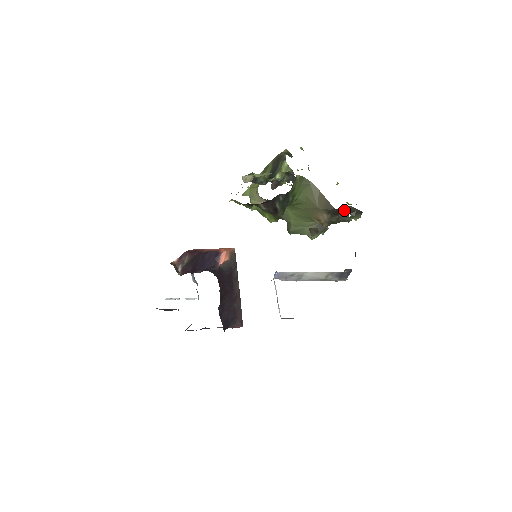
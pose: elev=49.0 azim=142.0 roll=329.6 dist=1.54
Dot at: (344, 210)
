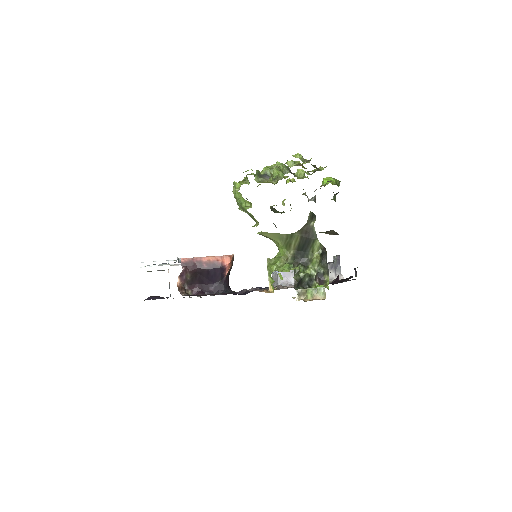
Dot at: occluded
